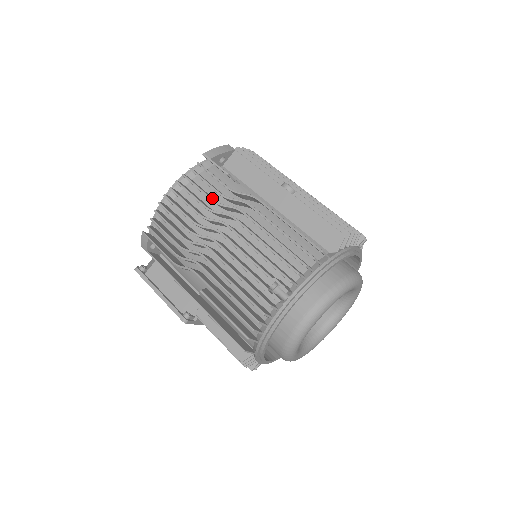
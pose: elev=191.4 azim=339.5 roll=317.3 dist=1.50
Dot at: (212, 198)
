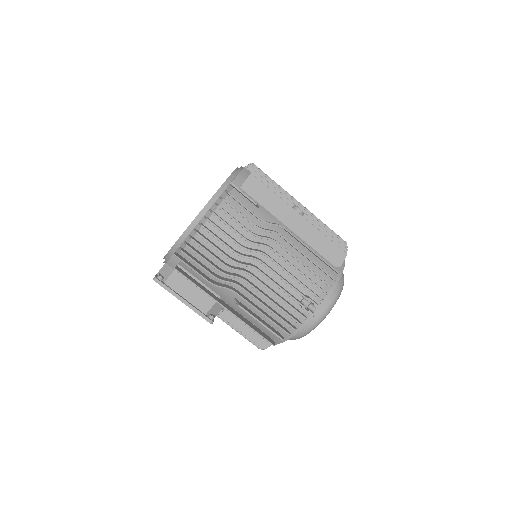
Dot at: occluded
